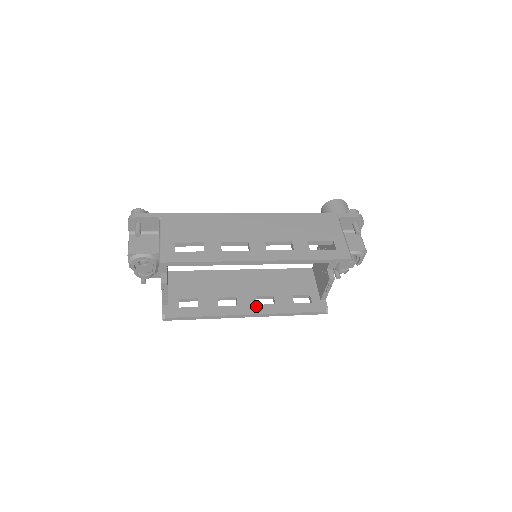
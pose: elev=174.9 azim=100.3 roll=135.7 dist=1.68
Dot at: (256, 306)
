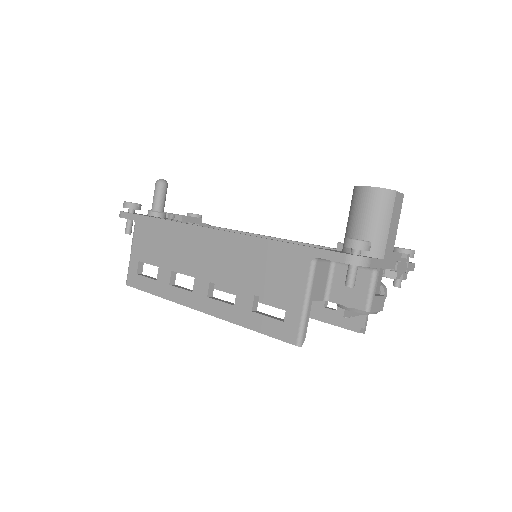
Dot at: occluded
